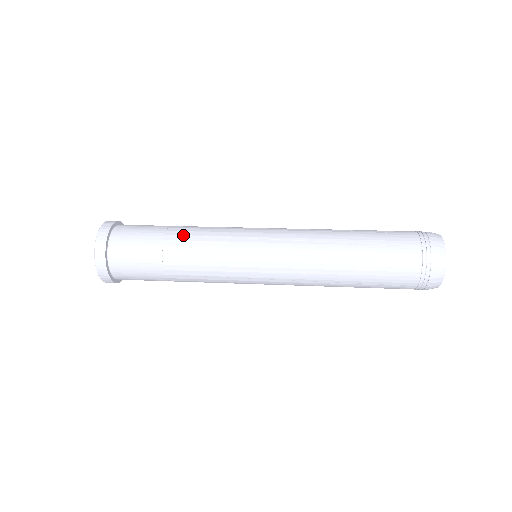
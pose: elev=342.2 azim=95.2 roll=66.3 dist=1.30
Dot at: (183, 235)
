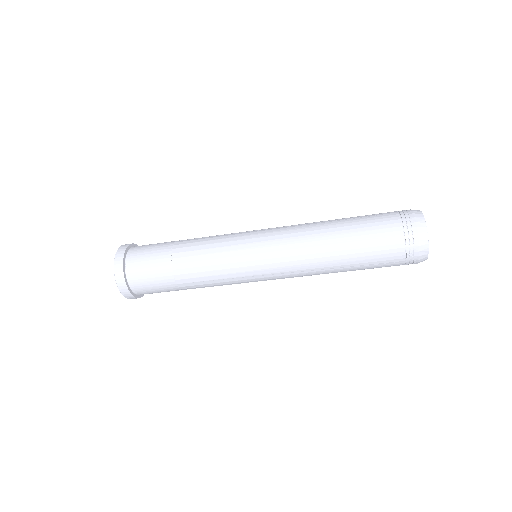
Dot at: occluded
